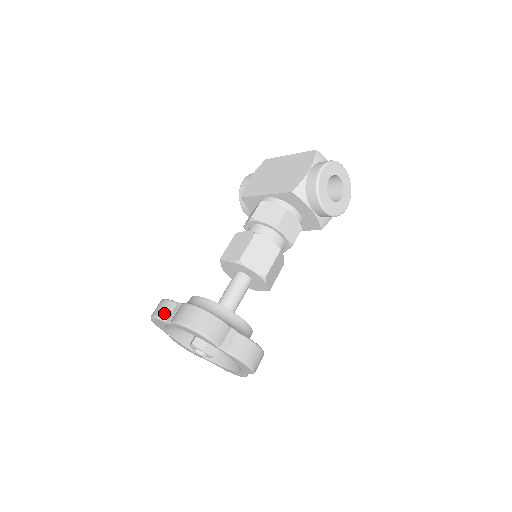
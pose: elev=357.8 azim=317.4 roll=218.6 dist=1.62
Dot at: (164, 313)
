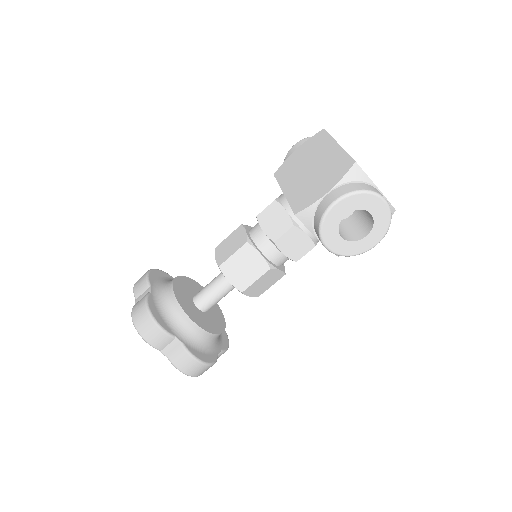
Dot at: (137, 290)
